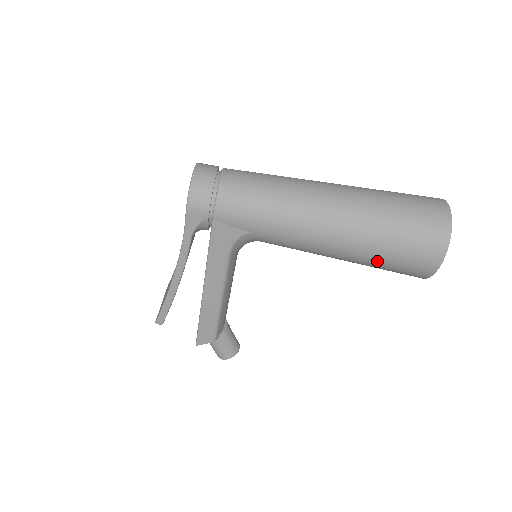
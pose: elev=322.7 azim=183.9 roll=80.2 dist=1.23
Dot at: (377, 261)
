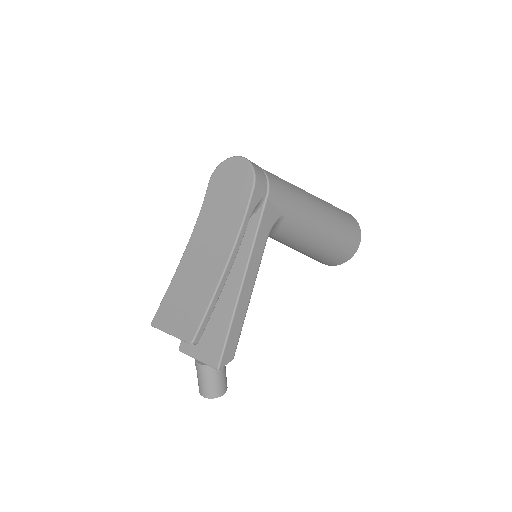
Dot at: (336, 243)
